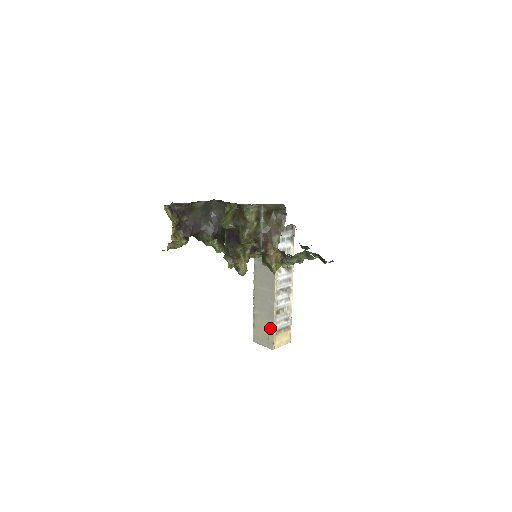
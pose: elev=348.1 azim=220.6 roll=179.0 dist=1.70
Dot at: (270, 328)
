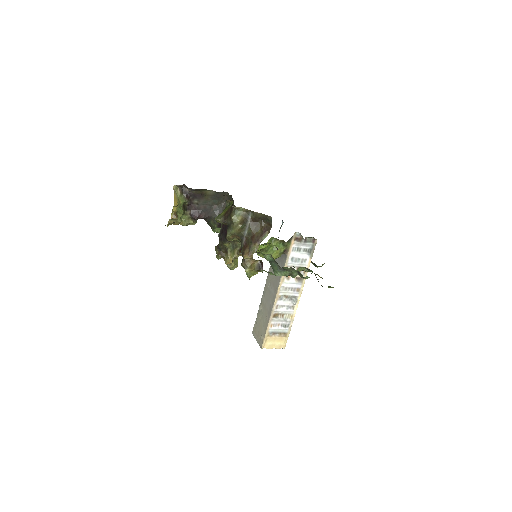
Dot at: (265, 327)
